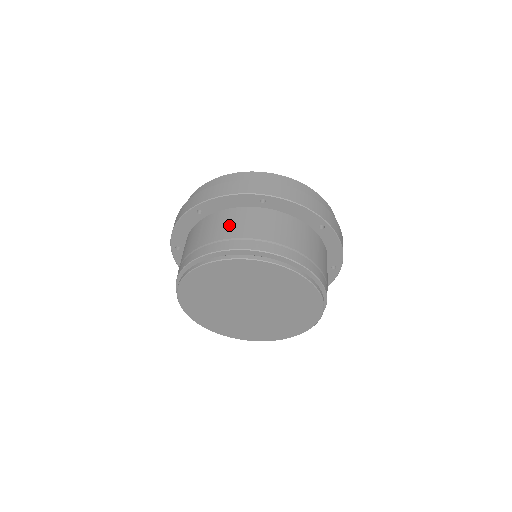
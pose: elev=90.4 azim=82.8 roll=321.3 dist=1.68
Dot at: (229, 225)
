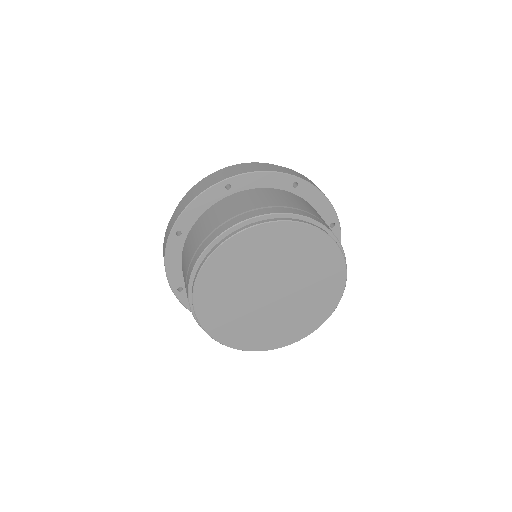
Dot at: (209, 222)
